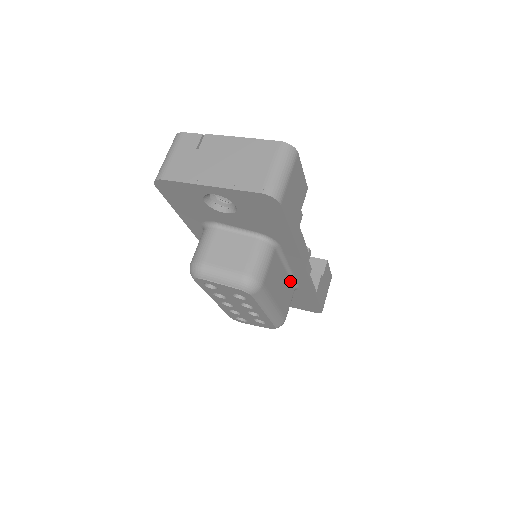
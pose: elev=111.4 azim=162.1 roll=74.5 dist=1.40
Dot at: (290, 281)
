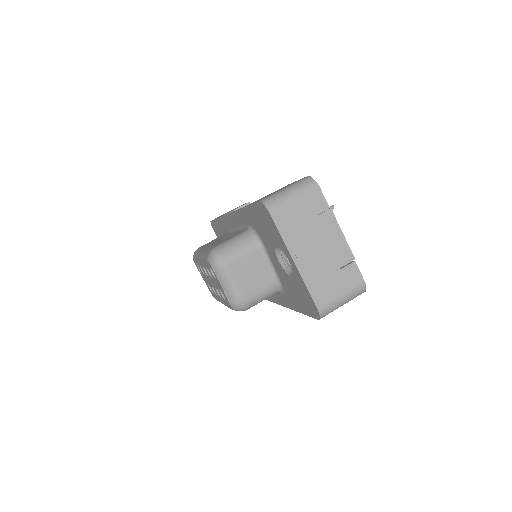
Dot at: occluded
